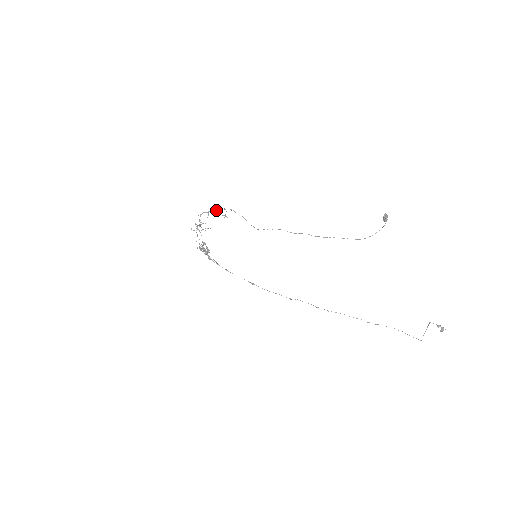
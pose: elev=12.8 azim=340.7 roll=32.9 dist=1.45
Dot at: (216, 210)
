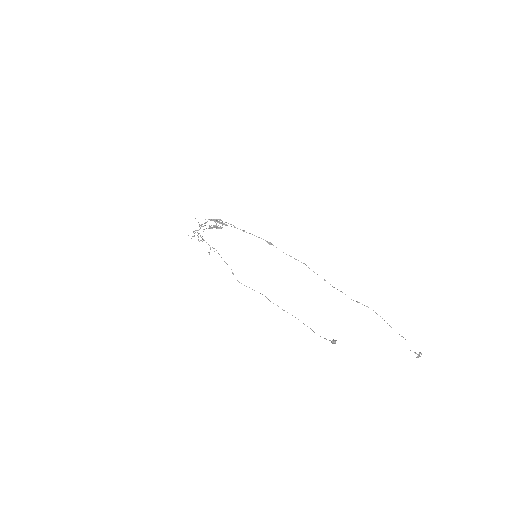
Dot at: (203, 240)
